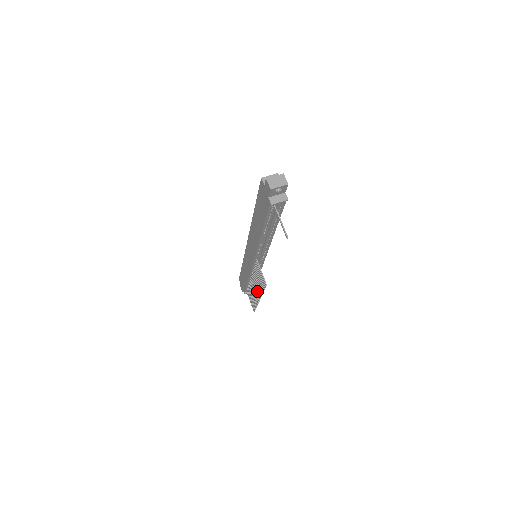
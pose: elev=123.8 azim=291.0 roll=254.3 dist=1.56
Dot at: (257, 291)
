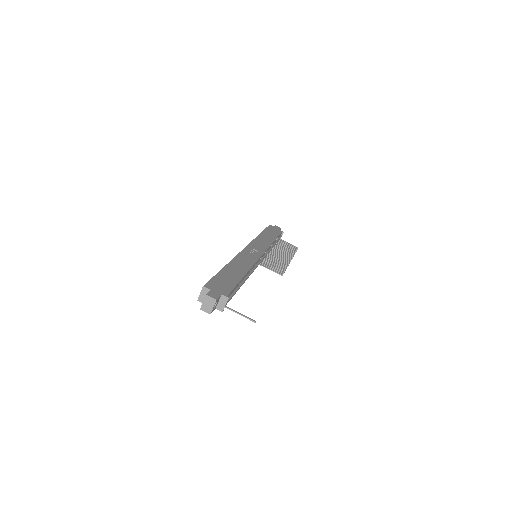
Dot at: (283, 259)
